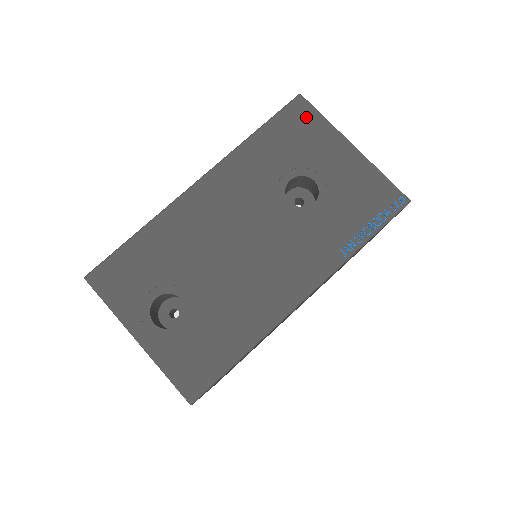
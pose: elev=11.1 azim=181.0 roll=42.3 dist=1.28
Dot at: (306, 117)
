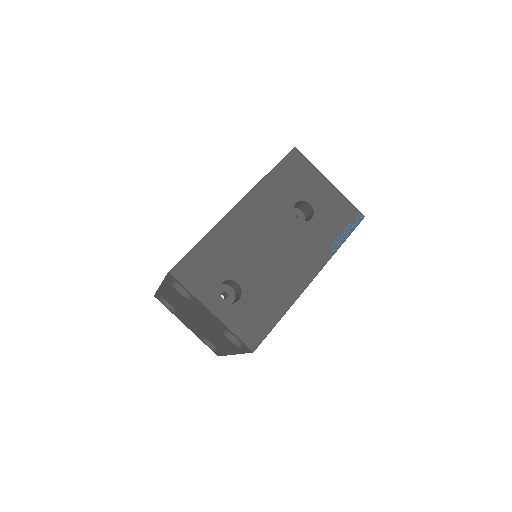
Dot at: (300, 163)
